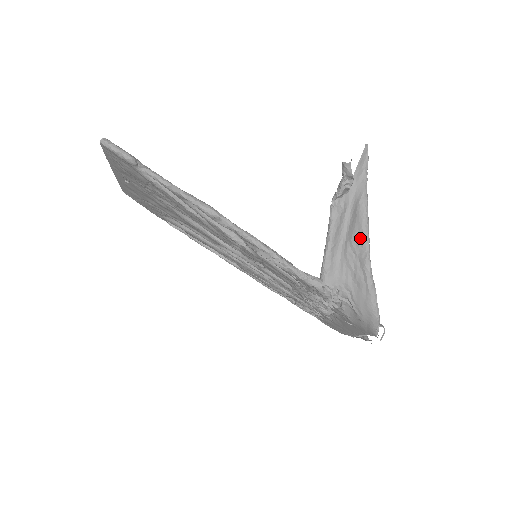
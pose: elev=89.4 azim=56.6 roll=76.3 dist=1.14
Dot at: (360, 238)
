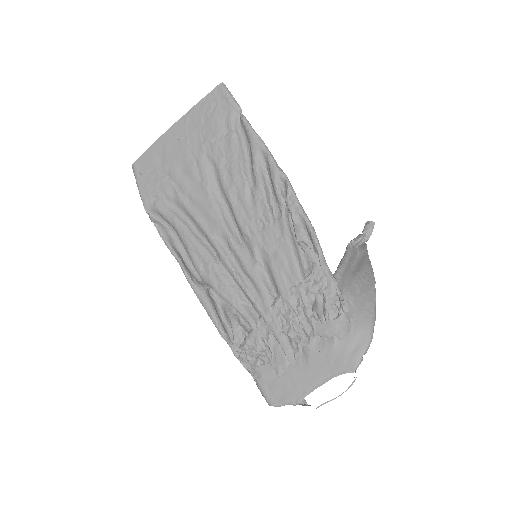
Dot at: (368, 273)
